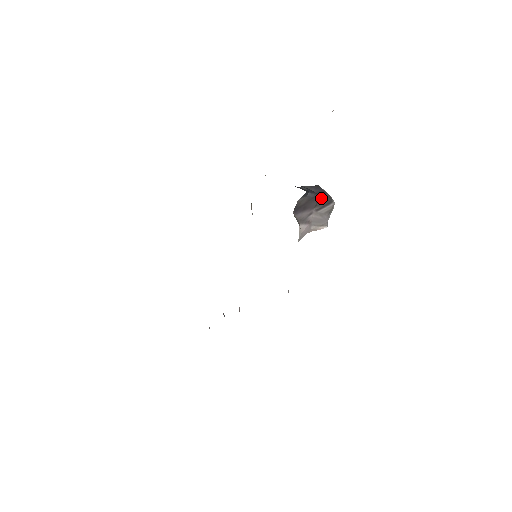
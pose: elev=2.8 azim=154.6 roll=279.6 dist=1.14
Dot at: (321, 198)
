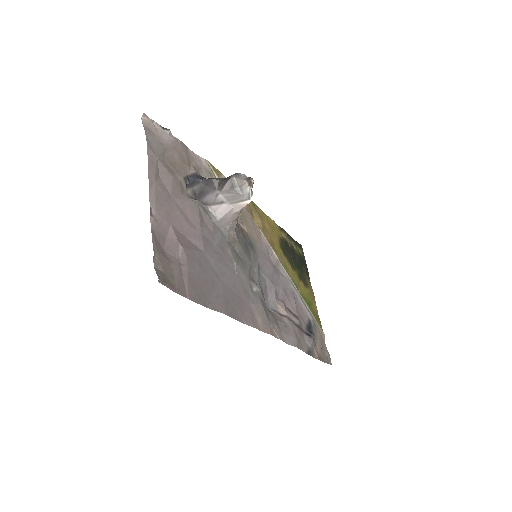
Dot at: (220, 179)
